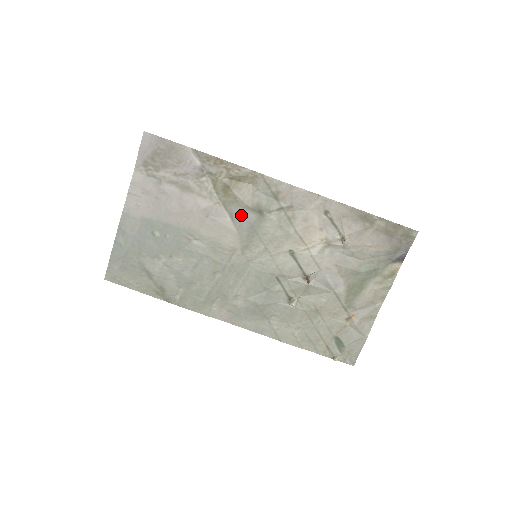
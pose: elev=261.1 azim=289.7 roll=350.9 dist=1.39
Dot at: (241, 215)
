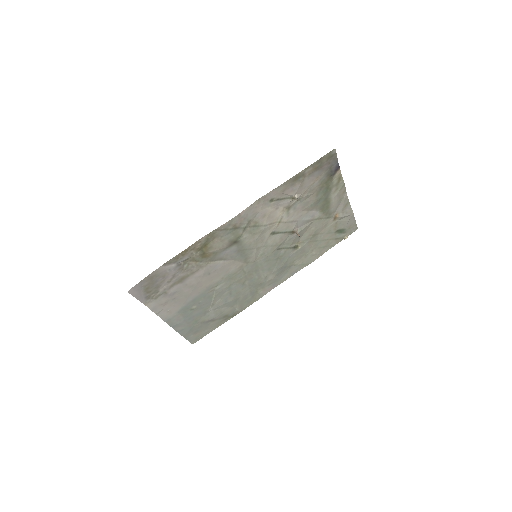
Dot at: (226, 254)
